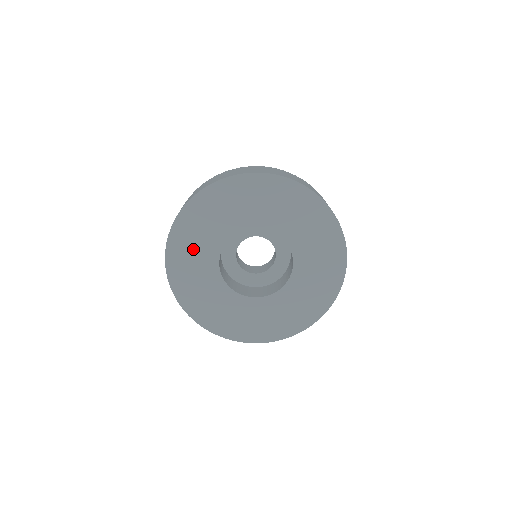
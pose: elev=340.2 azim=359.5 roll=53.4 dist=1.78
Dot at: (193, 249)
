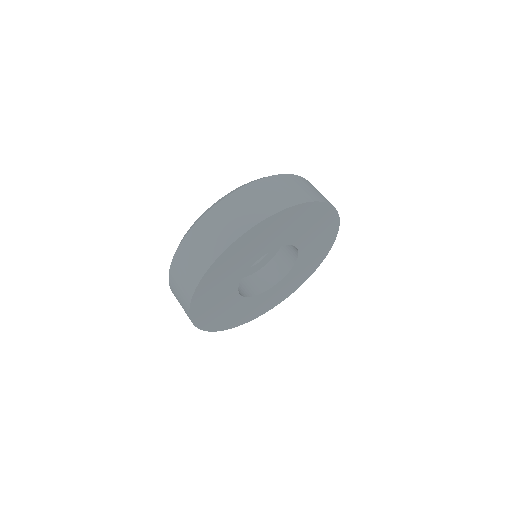
Dot at: (222, 314)
